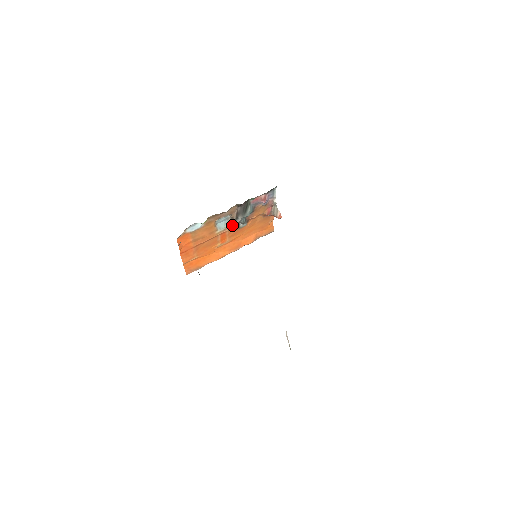
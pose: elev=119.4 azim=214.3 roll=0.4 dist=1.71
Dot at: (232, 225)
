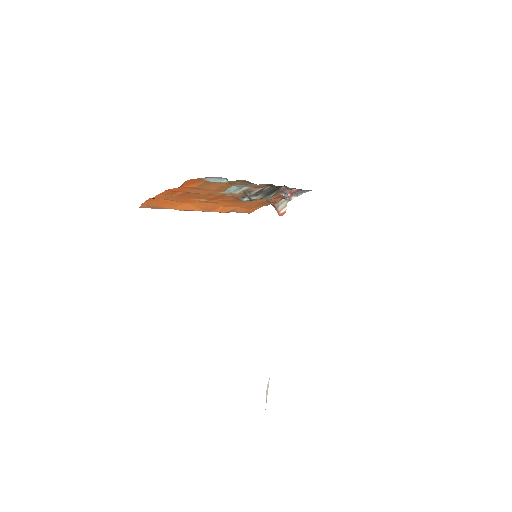
Dot at: (239, 194)
